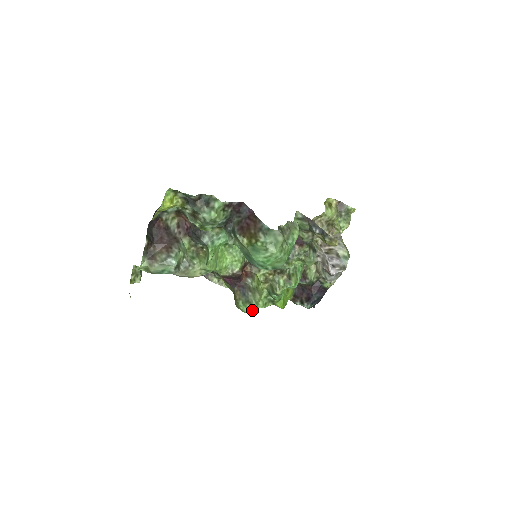
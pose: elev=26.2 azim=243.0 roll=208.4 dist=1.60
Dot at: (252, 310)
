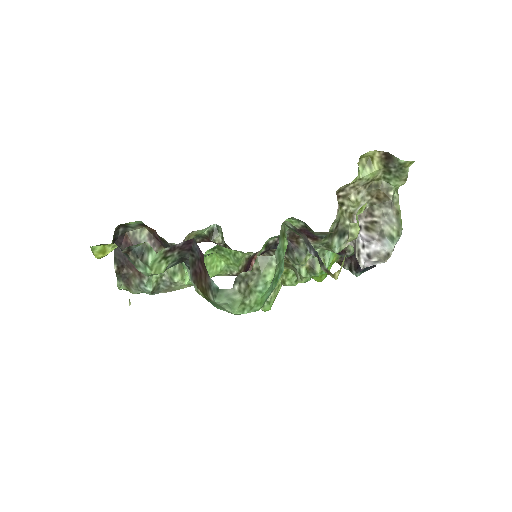
Dot at: (264, 310)
